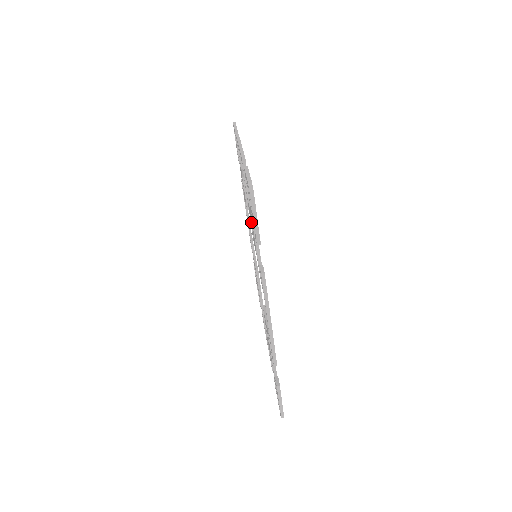
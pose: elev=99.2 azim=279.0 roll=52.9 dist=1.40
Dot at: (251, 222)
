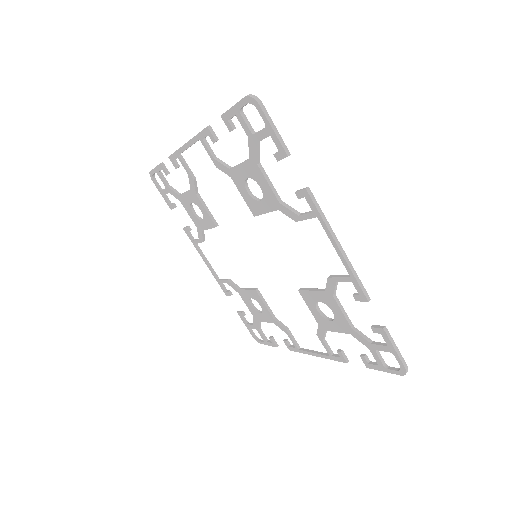
Dot at: (246, 190)
